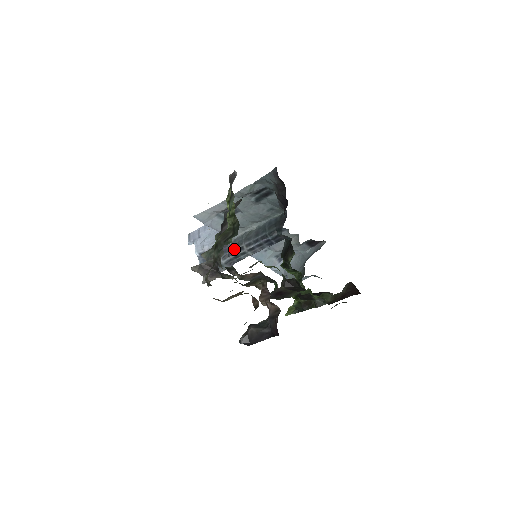
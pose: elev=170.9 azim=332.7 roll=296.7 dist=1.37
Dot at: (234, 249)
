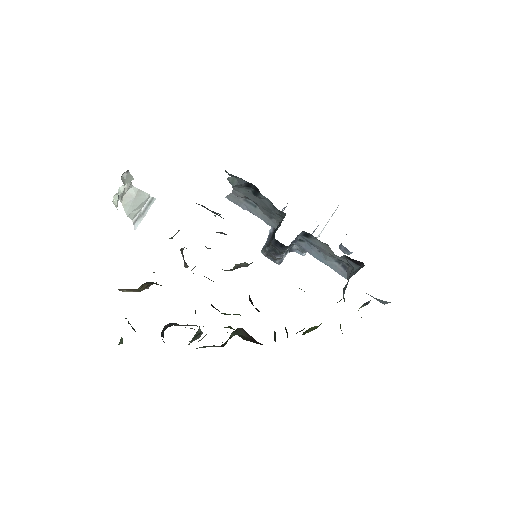
Dot at: (270, 240)
